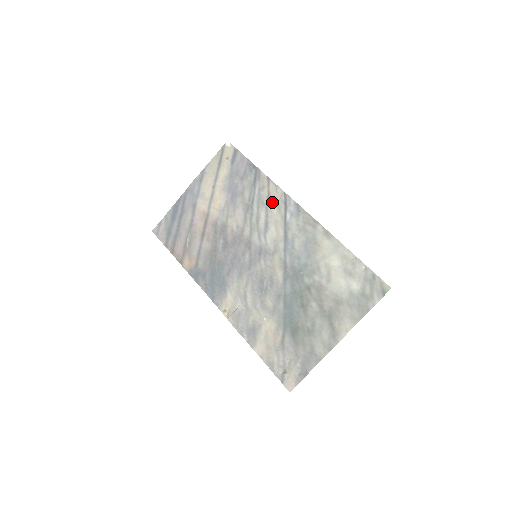
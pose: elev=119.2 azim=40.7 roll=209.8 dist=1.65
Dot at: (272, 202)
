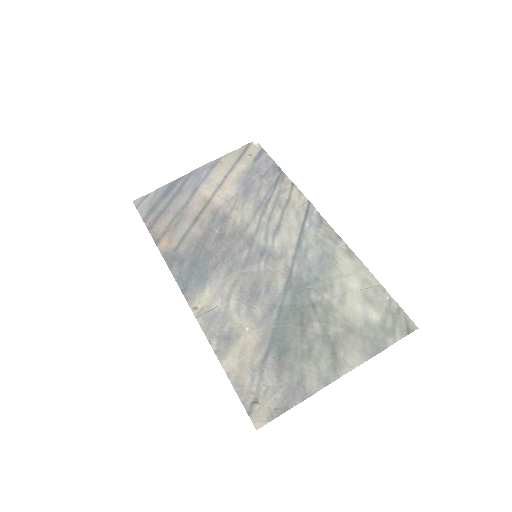
Dot at: (291, 207)
